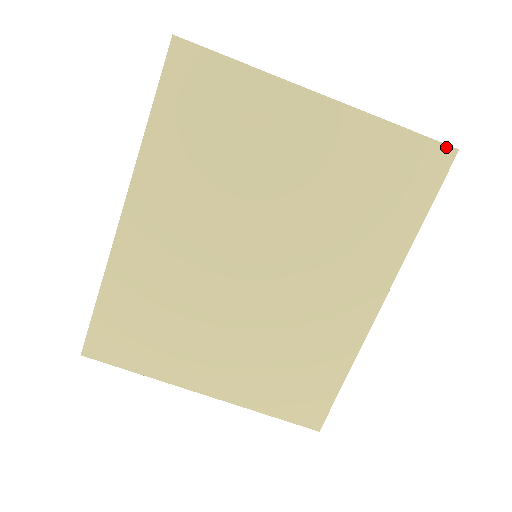
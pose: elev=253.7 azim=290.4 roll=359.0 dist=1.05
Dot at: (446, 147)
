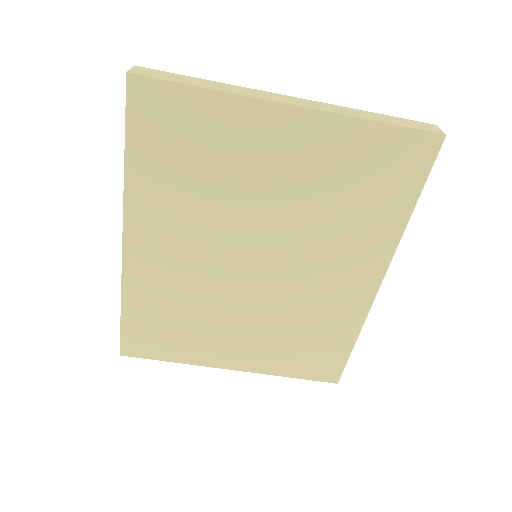
Dot at: (432, 135)
